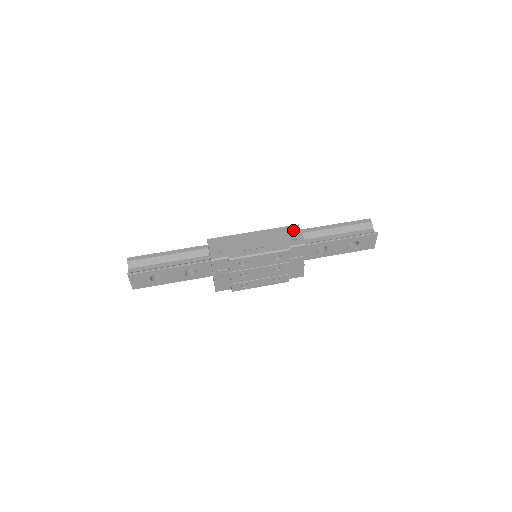
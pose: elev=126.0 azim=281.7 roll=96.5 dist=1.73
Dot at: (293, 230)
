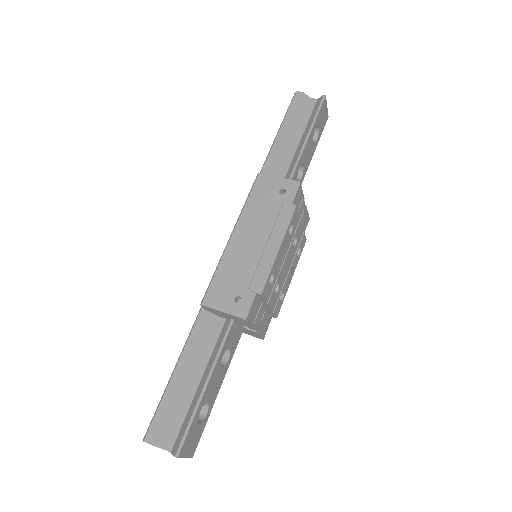
Dot at: (264, 185)
